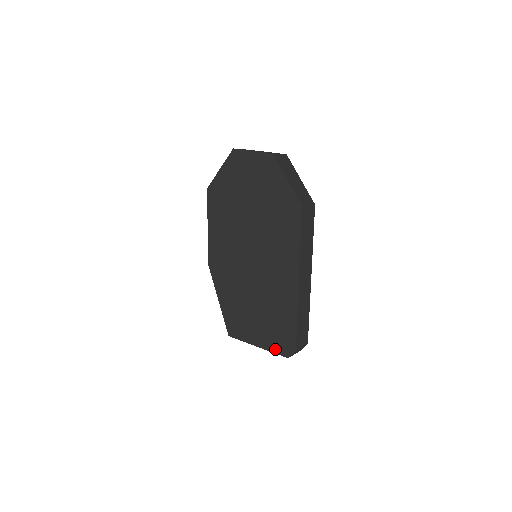
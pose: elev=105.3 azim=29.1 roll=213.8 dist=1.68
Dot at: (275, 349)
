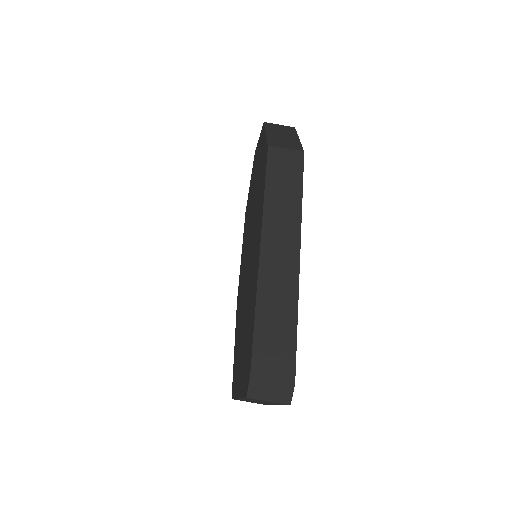
Dot at: (243, 389)
